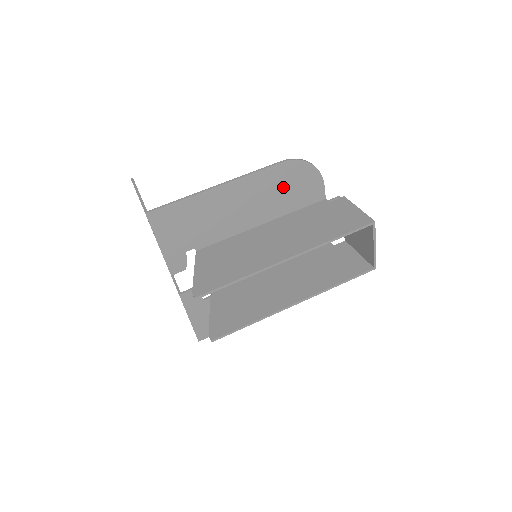
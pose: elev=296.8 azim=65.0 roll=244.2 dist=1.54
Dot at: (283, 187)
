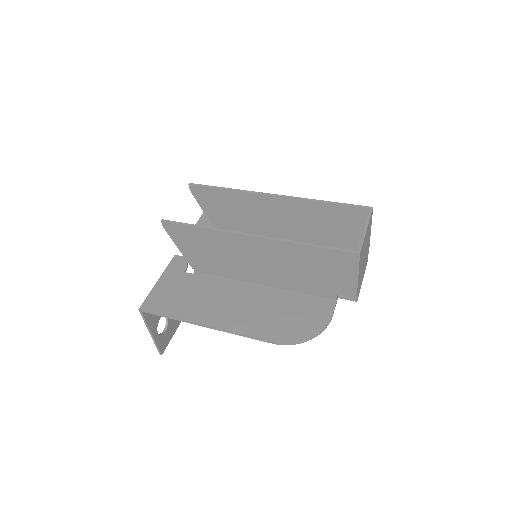
Dot at: occluded
